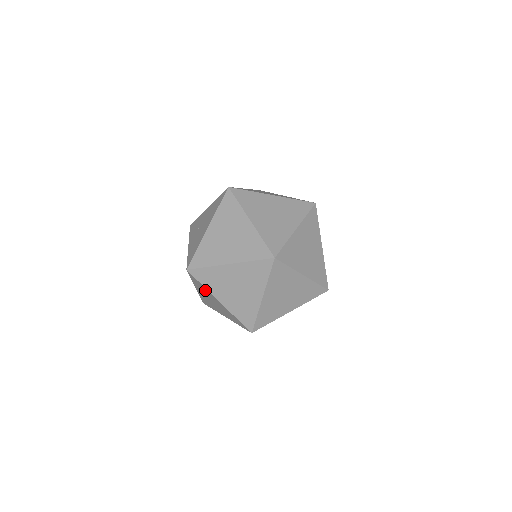
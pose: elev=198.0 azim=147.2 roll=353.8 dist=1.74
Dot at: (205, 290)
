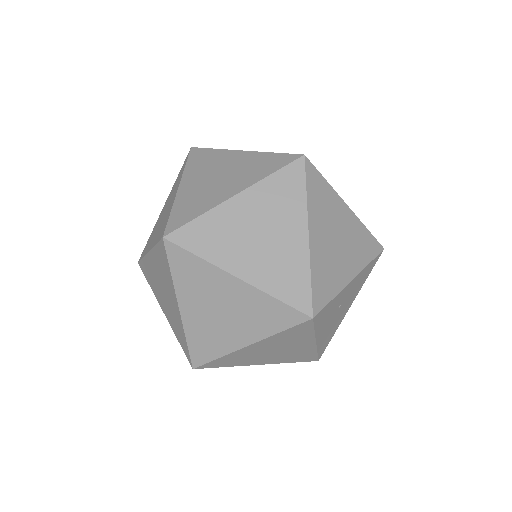
Dot at: occluded
